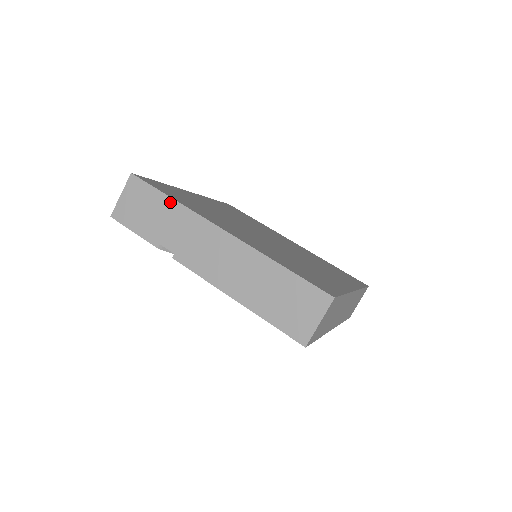
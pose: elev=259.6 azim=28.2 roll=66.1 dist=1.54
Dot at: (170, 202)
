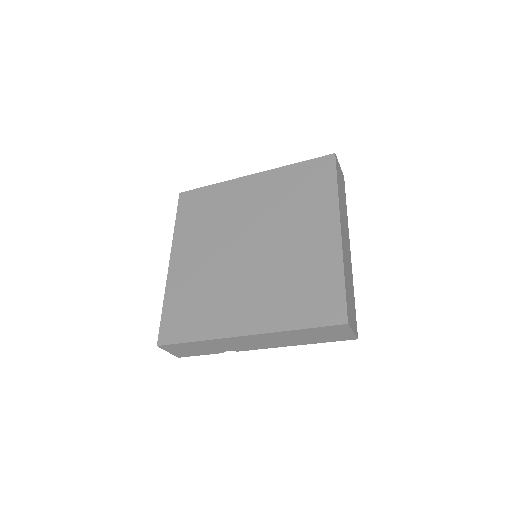
Dot at: (198, 343)
